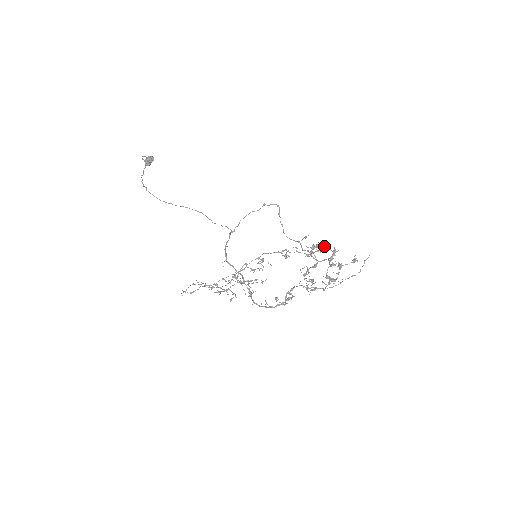
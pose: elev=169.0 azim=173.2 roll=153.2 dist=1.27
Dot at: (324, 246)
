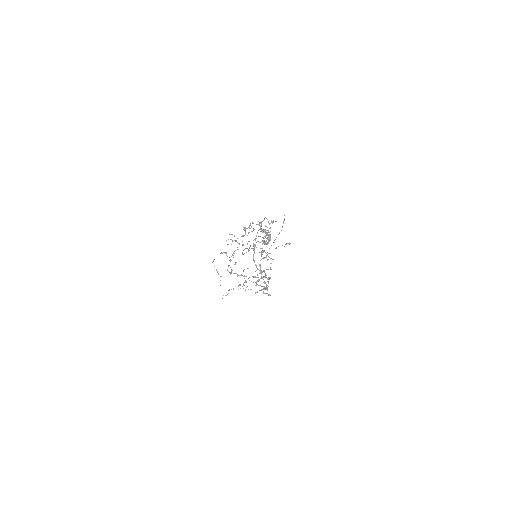
Dot at: (250, 224)
